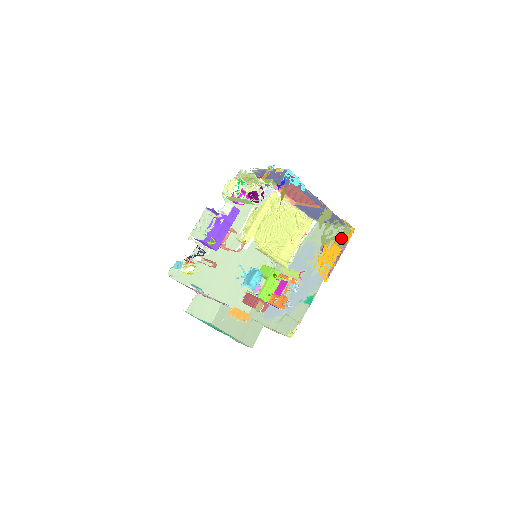
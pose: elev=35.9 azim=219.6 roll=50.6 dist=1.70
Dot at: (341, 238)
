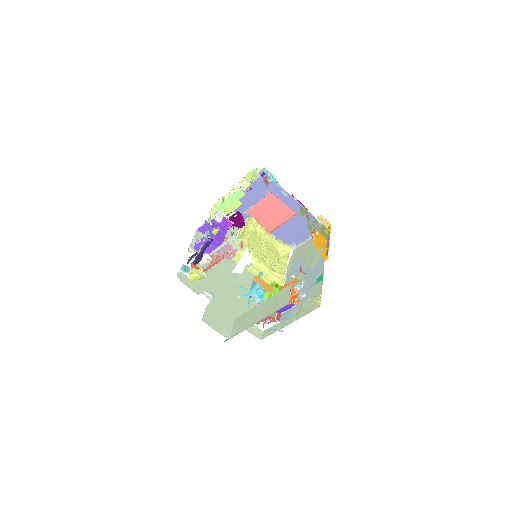
Dot at: (323, 231)
